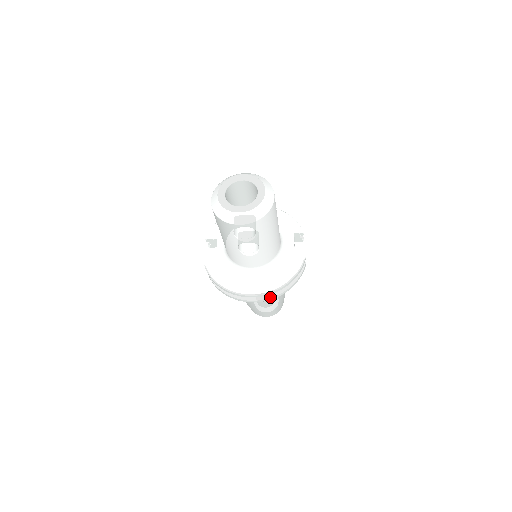
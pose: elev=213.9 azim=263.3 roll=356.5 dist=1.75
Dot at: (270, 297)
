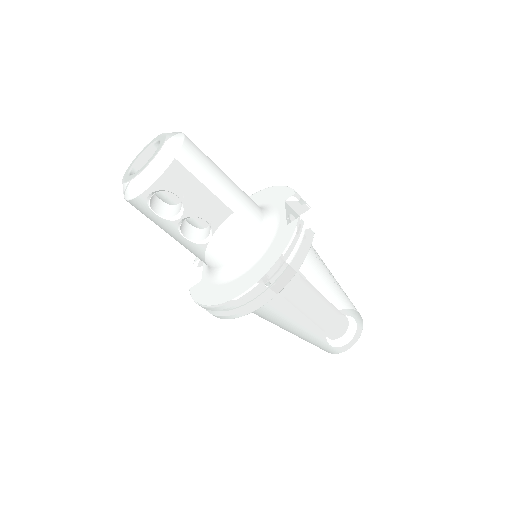
Dot at: (268, 293)
